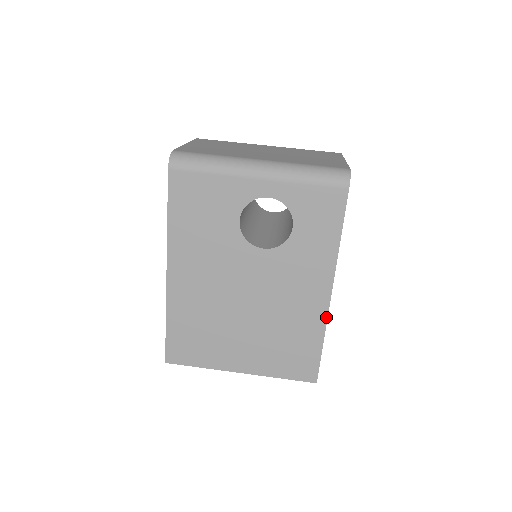
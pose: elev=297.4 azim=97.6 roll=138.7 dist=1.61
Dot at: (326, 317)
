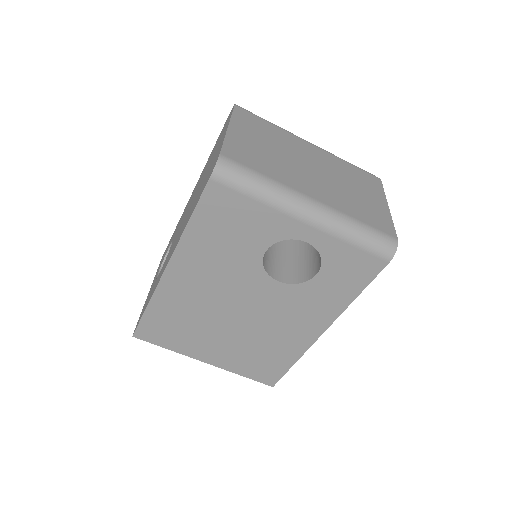
Dot at: (308, 347)
